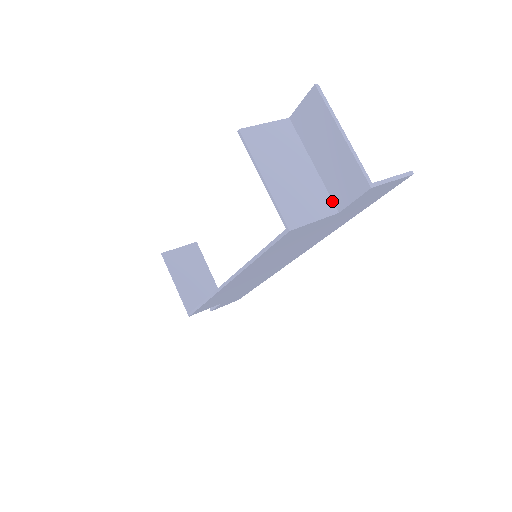
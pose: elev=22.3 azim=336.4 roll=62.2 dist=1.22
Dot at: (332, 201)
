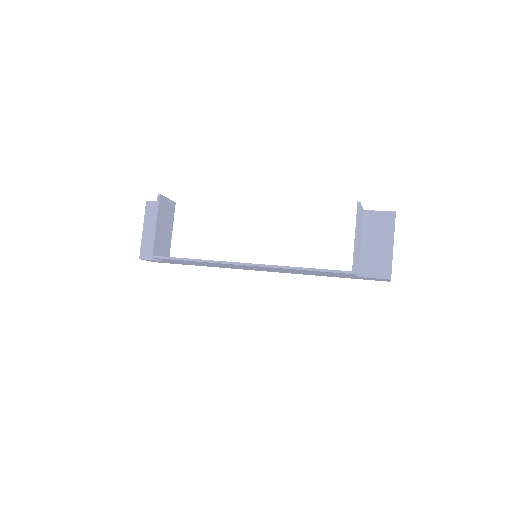
Dot at: (359, 269)
